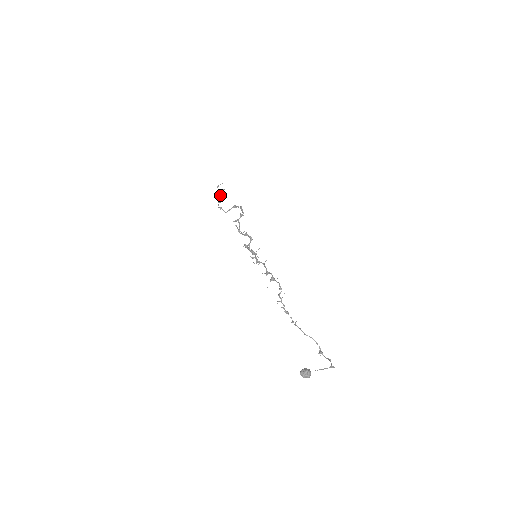
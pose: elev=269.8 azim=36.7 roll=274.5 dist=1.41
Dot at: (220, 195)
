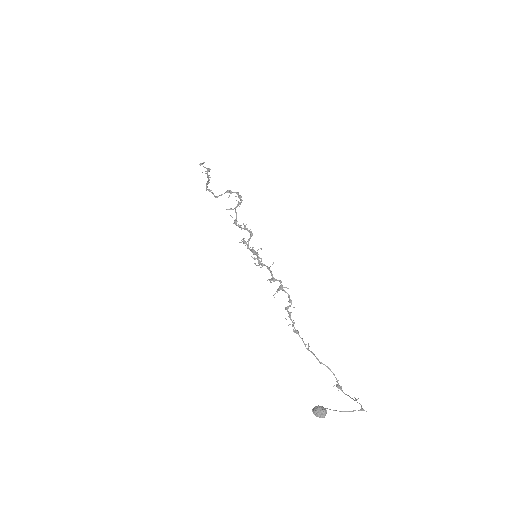
Dot at: (207, 175)
